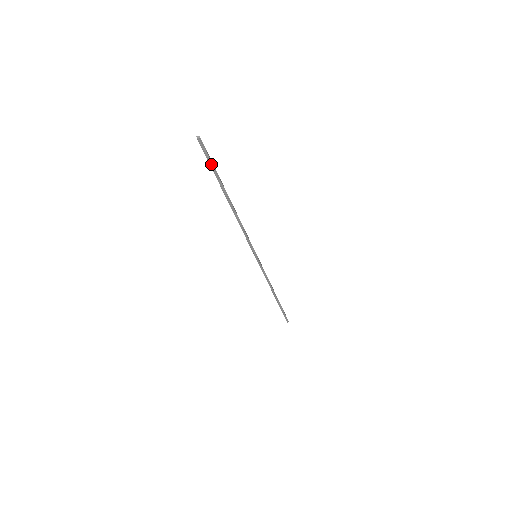
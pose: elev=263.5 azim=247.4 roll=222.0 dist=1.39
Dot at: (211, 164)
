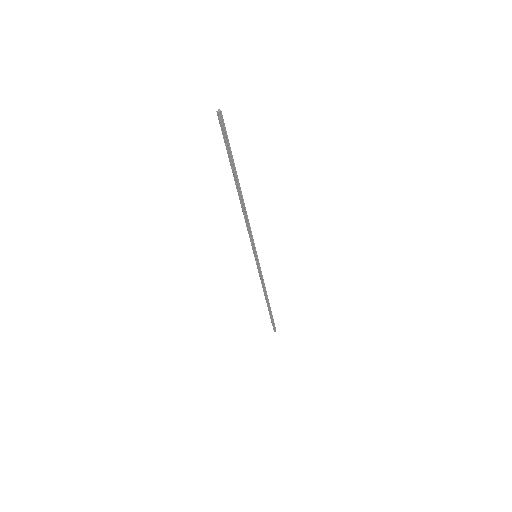
Dot at: (228, 145)
